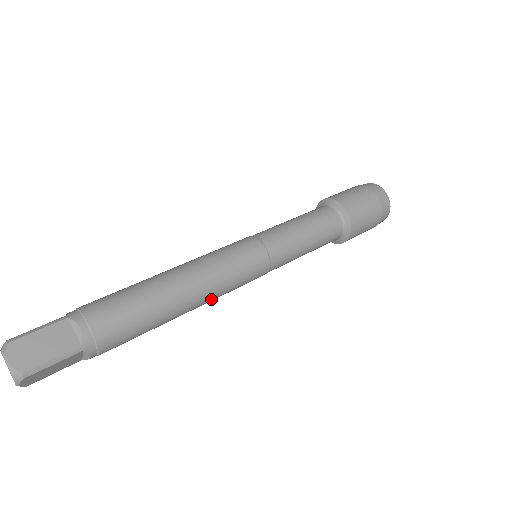
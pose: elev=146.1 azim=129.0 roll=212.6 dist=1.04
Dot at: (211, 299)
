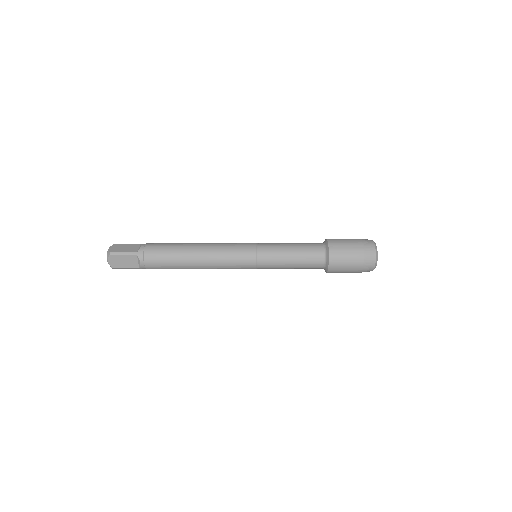
Dot at: occluded
